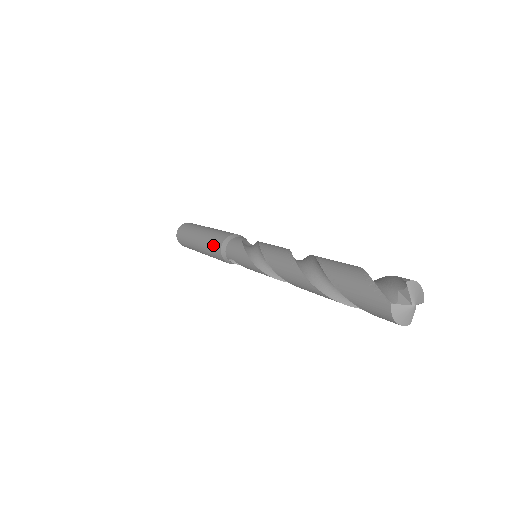
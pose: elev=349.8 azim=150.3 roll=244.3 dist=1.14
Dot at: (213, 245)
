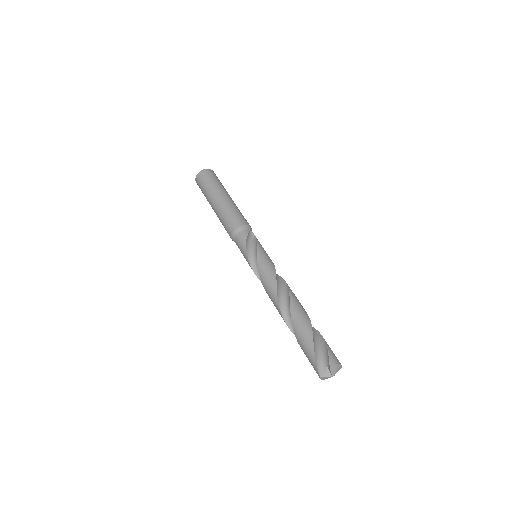
Dot at: (225, 227)
